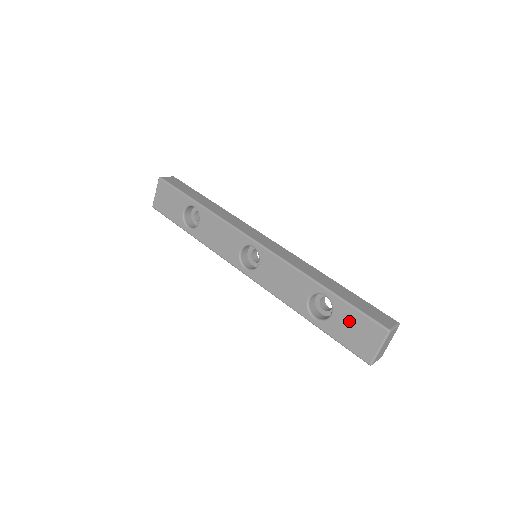
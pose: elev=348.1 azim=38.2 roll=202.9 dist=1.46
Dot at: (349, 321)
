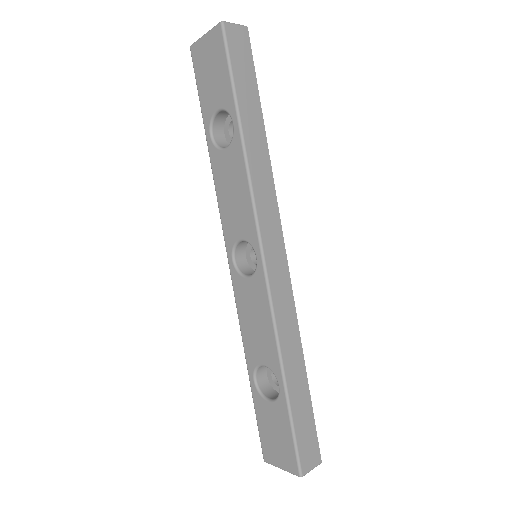
Dot at: (278, 426)
